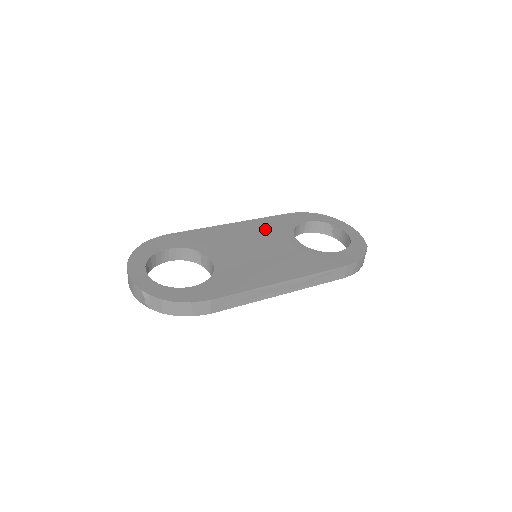
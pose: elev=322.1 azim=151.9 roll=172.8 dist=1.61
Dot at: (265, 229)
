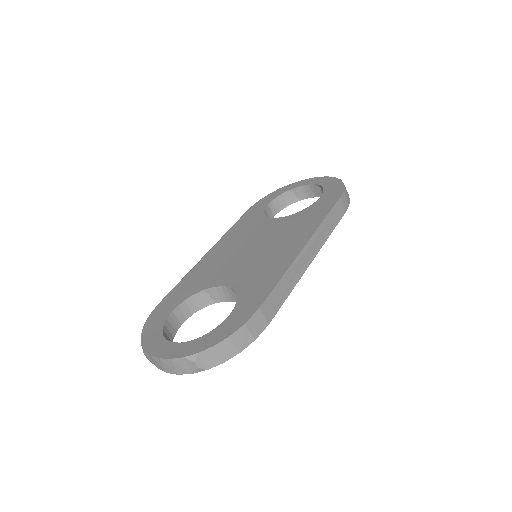
Dot at: (241, 233)
